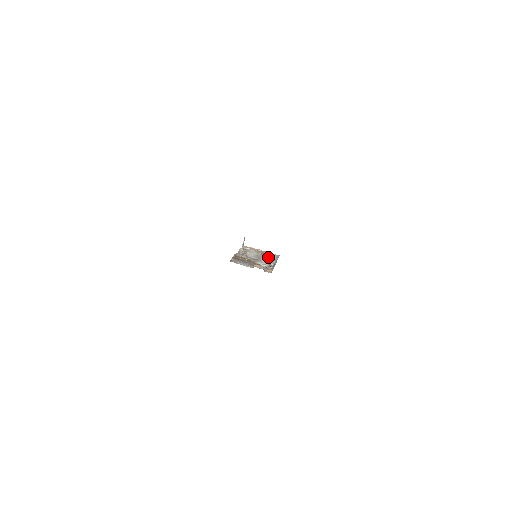
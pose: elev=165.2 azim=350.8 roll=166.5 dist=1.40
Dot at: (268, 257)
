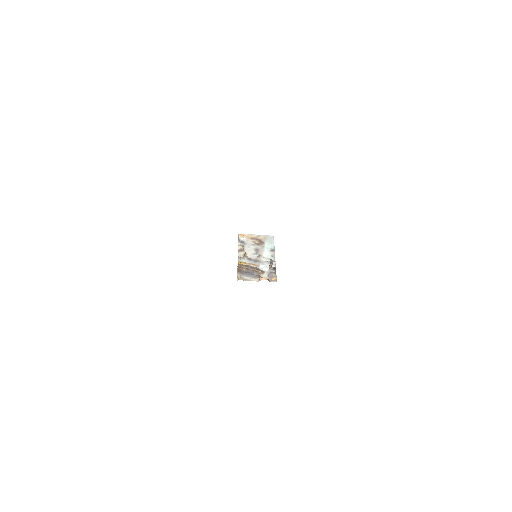
Dot at: occluded
